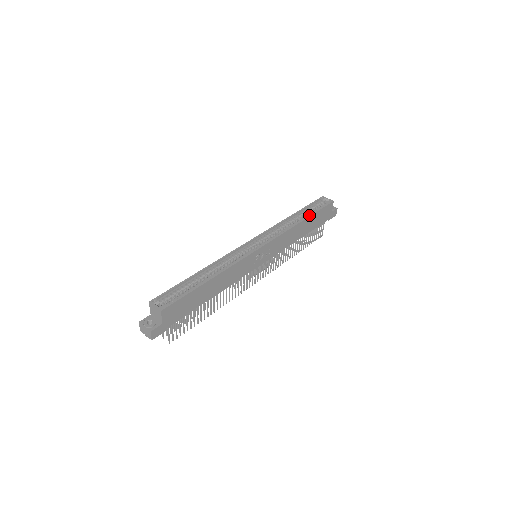
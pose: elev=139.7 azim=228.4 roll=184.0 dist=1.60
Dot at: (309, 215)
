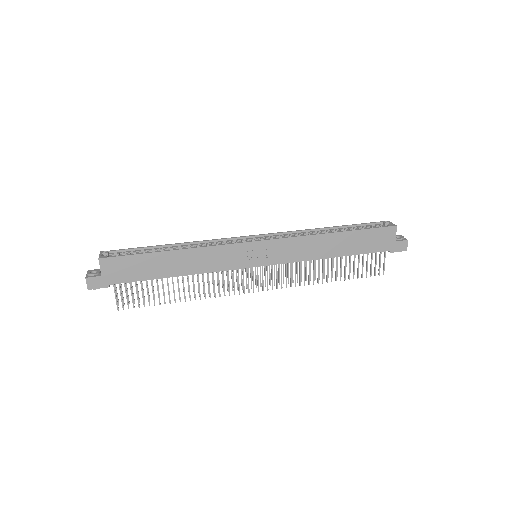
Dot at: (347, 230)
